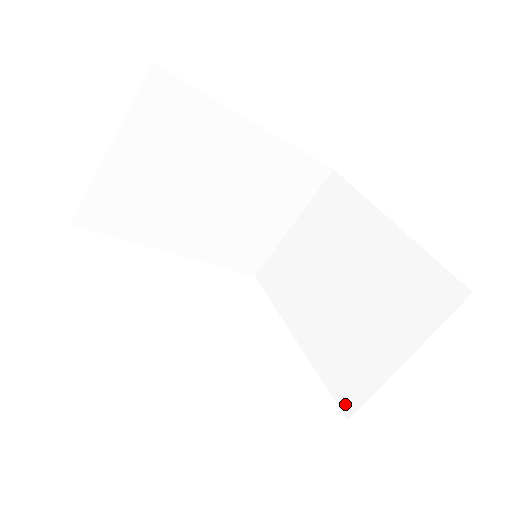
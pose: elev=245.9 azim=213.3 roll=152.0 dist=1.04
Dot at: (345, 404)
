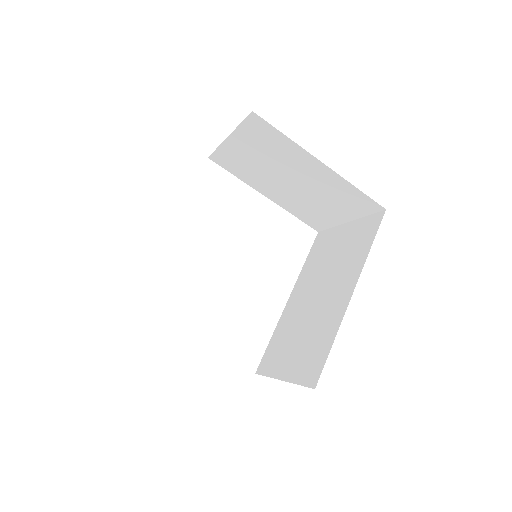
Dot at: (314, 227)
